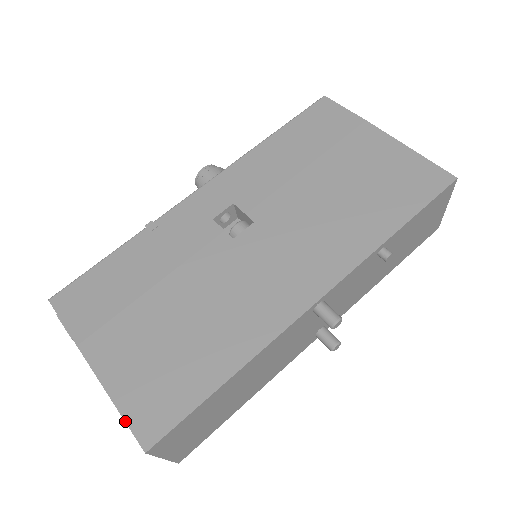
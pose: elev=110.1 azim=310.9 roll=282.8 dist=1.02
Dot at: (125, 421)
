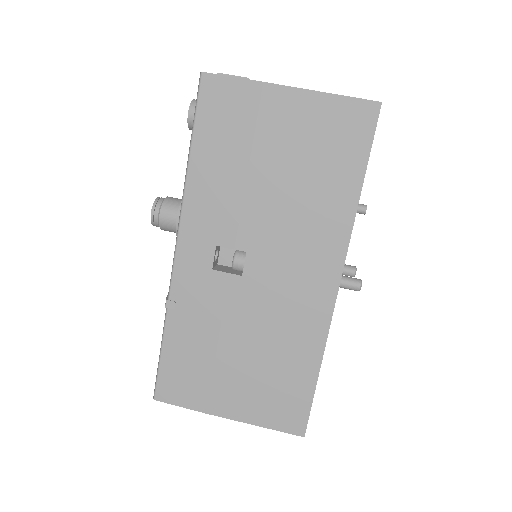
Dot at: occluded
